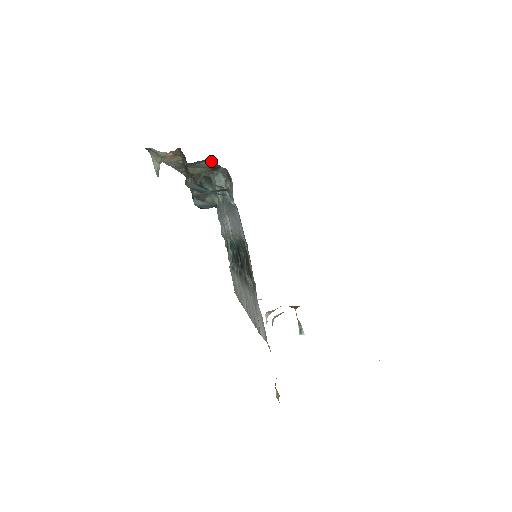
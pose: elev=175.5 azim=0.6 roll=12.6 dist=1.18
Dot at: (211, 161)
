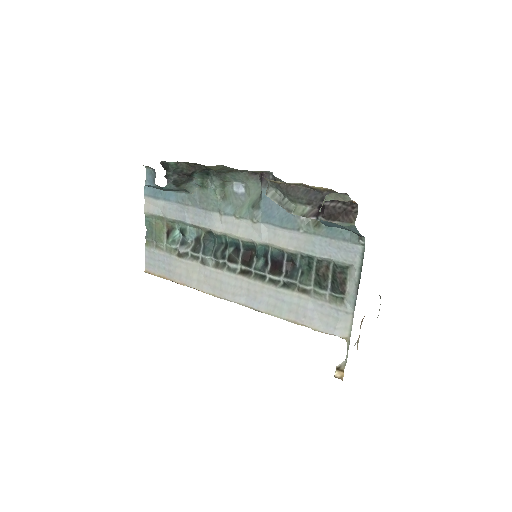
Dot at: (260, 171)
